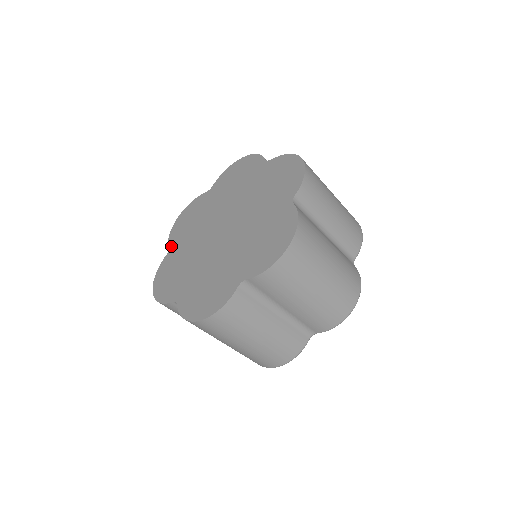
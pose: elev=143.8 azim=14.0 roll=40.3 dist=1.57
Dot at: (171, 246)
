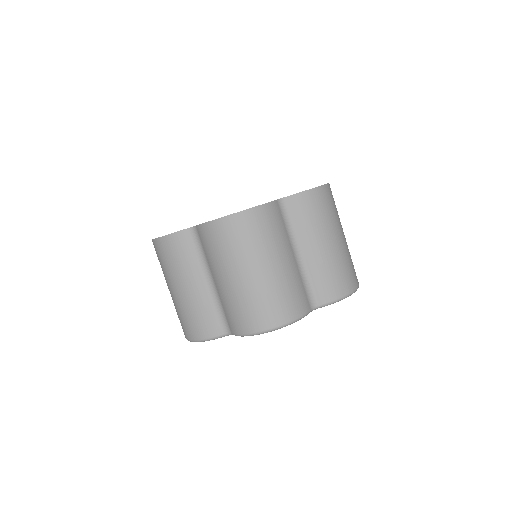
Dot at: occluded
